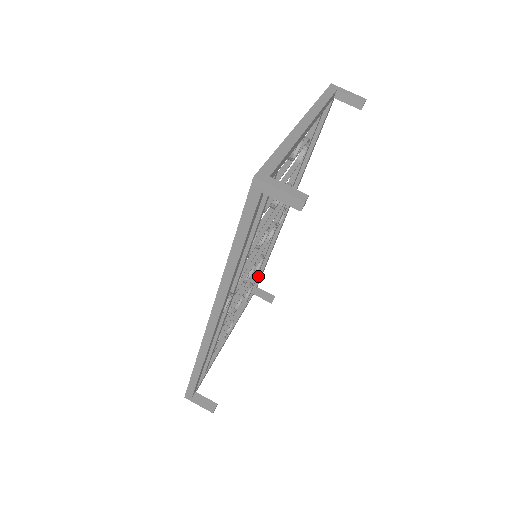
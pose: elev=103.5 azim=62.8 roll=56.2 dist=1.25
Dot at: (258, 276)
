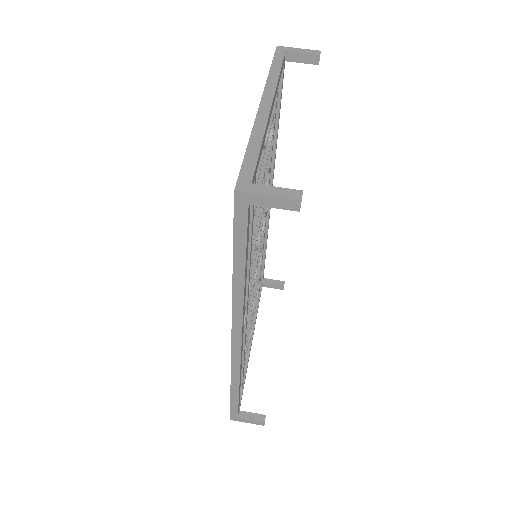
Dot at: occluded
